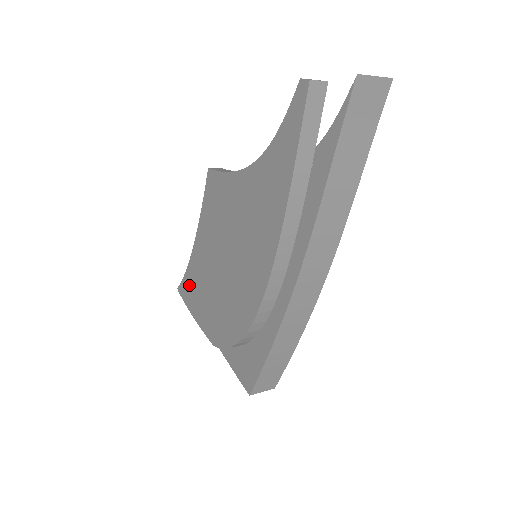
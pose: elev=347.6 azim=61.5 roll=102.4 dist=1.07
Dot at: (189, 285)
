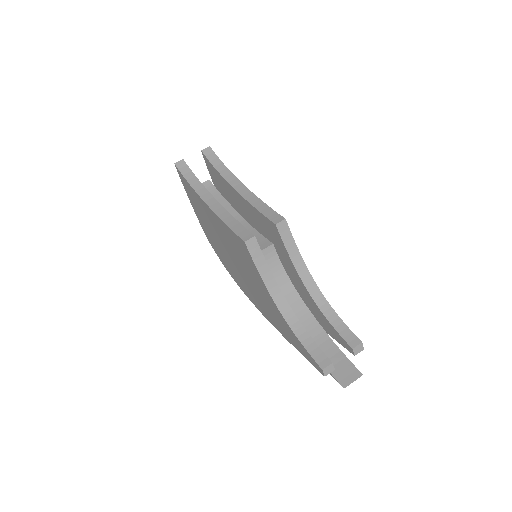
Dot at: (192, 194)
